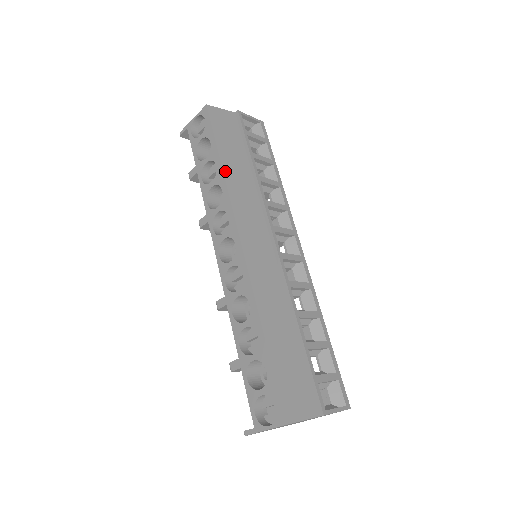
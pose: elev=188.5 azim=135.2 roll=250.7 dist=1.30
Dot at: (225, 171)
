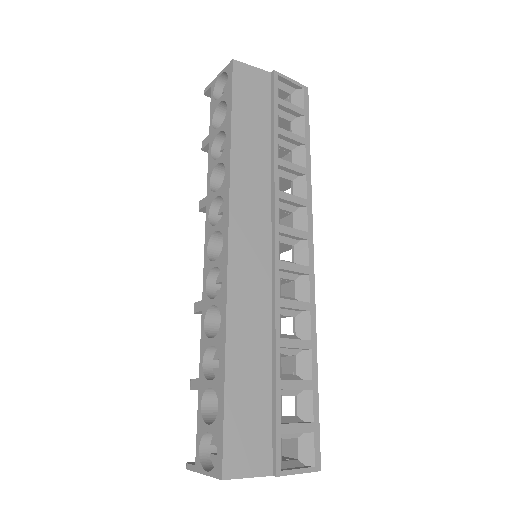
Dot at: (233, 147)
